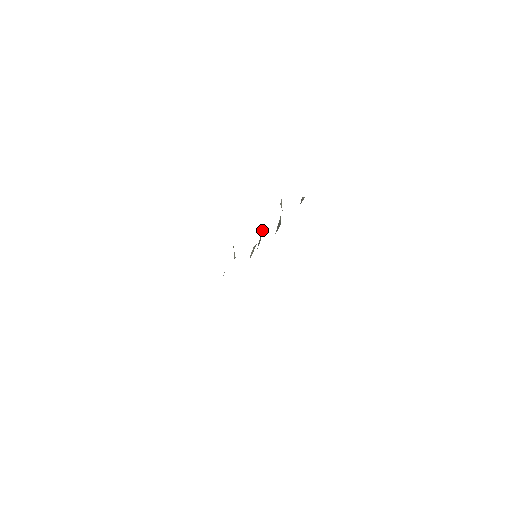
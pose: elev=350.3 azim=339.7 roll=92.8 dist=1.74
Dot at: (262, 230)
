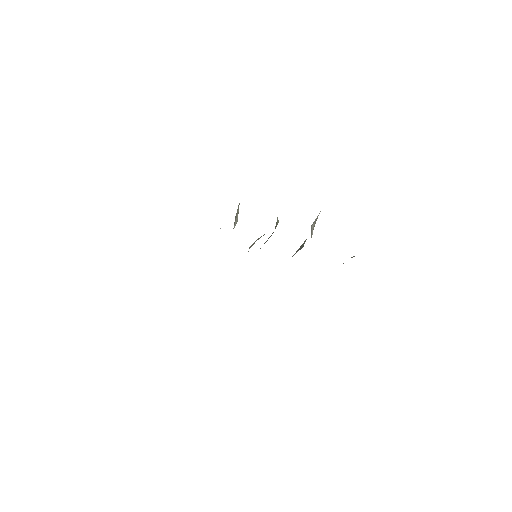
Dot at: occluded
